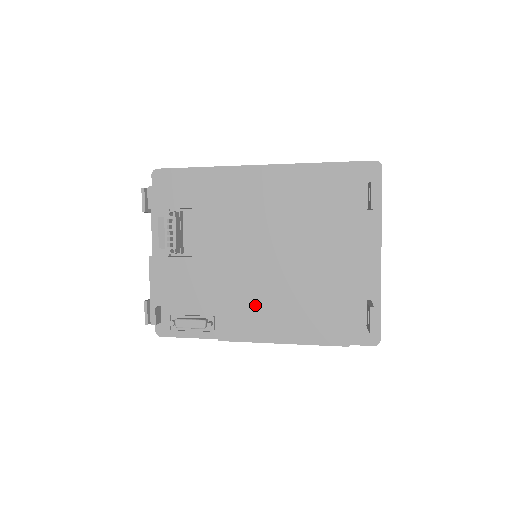
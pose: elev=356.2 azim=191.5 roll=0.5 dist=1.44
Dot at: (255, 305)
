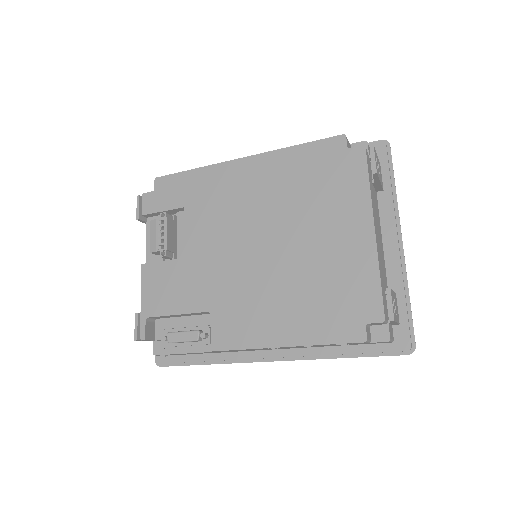
Dot at: (251, 303)
